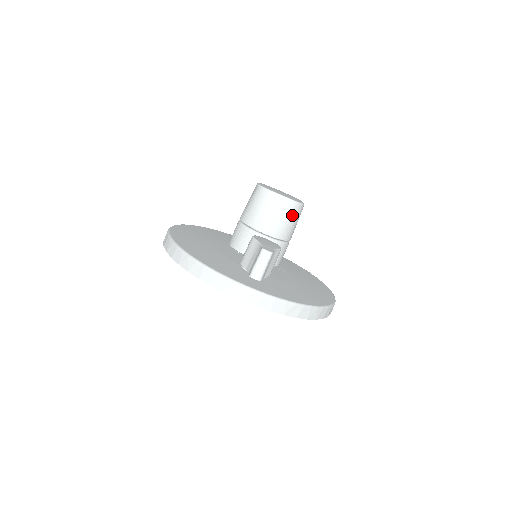
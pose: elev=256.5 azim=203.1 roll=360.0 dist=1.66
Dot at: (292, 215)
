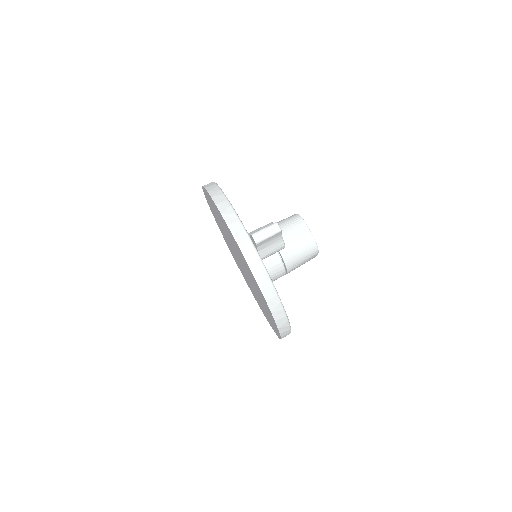
Dot at: (305, 249)
